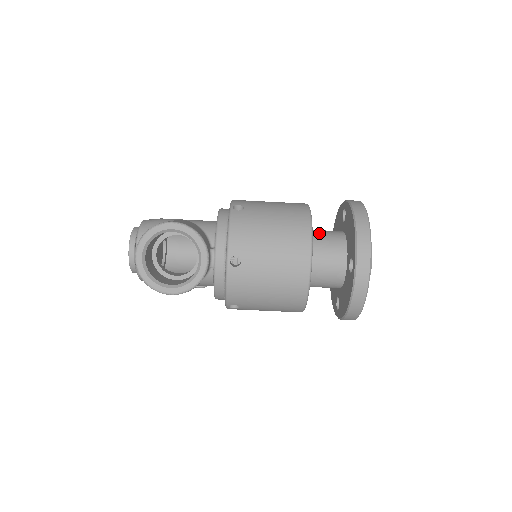
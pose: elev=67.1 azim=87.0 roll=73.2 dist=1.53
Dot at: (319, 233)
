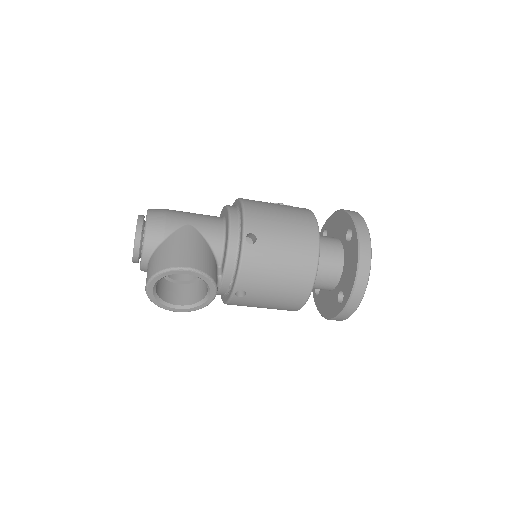
Dot at: (321, 253)
